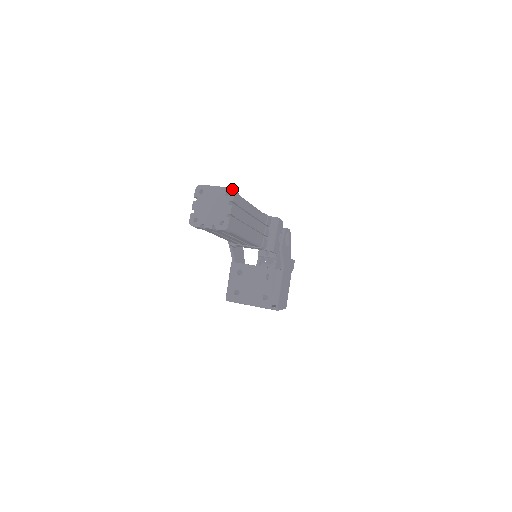
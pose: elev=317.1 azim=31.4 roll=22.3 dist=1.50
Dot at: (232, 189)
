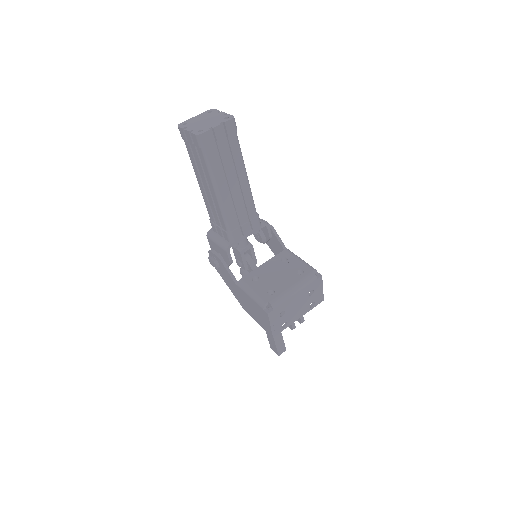
Dot at: (211, 109)
